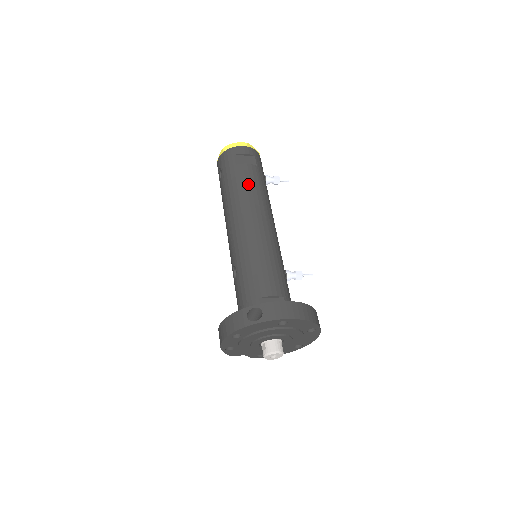
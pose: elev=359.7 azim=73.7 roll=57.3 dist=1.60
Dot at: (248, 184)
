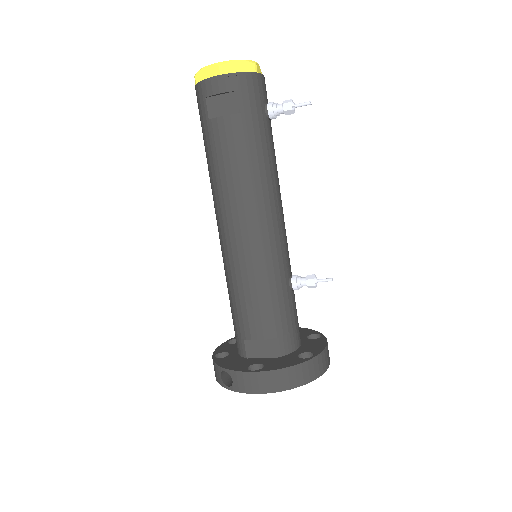
Dot at: (226, 160)
